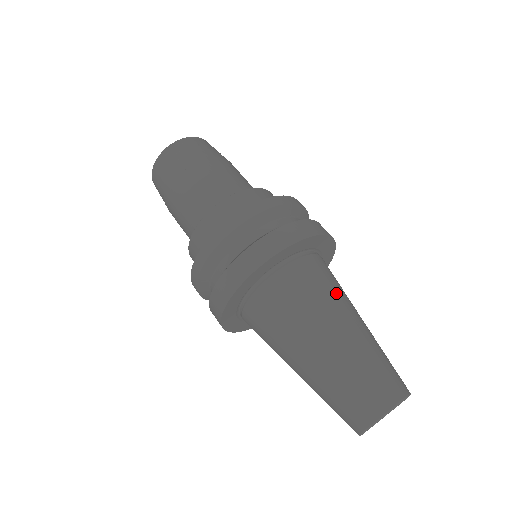
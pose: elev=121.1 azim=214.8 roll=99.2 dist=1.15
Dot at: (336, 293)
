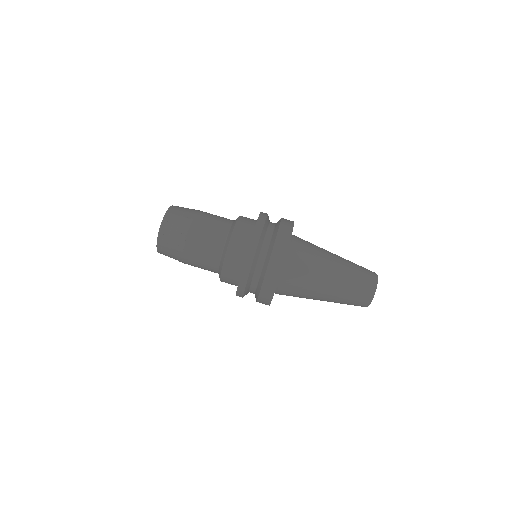
Dot at: (318, 247)
